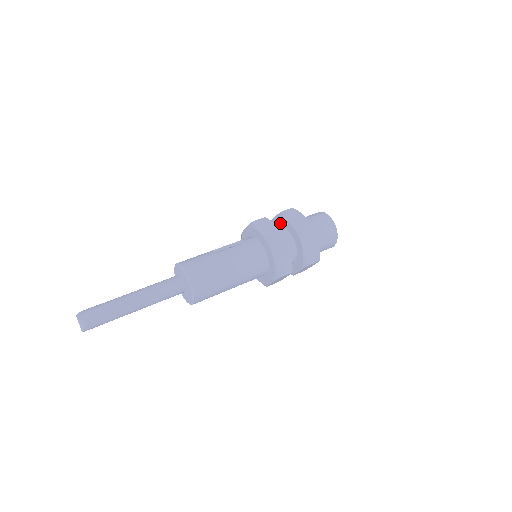
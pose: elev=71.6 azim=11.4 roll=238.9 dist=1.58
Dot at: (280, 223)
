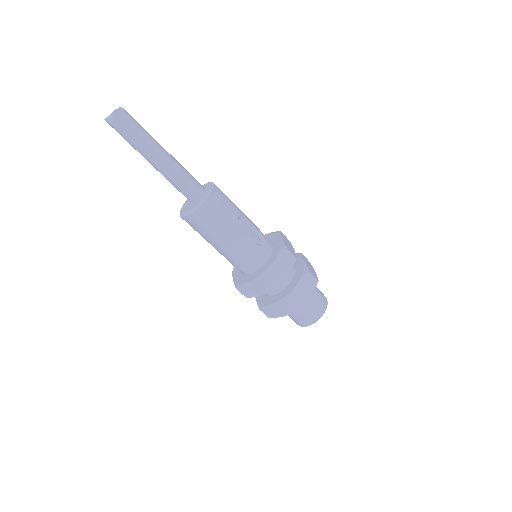
Dot at: (298, 271)
